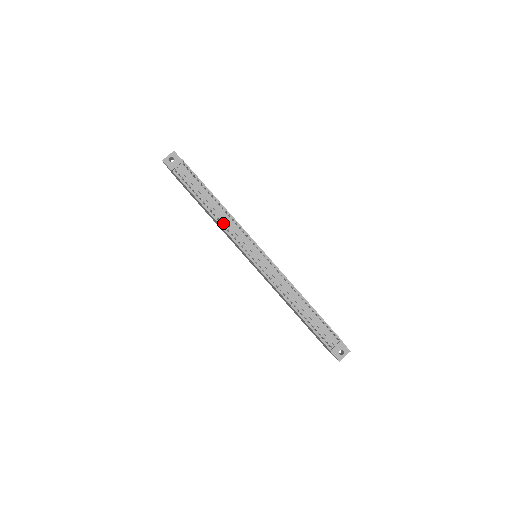
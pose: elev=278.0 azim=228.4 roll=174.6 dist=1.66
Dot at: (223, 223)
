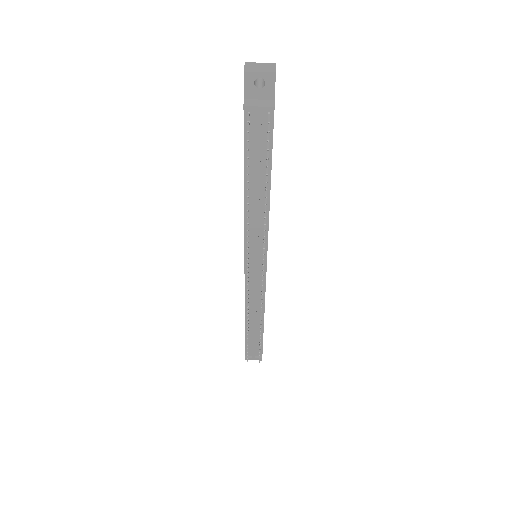
Dot at: (250, 217)
